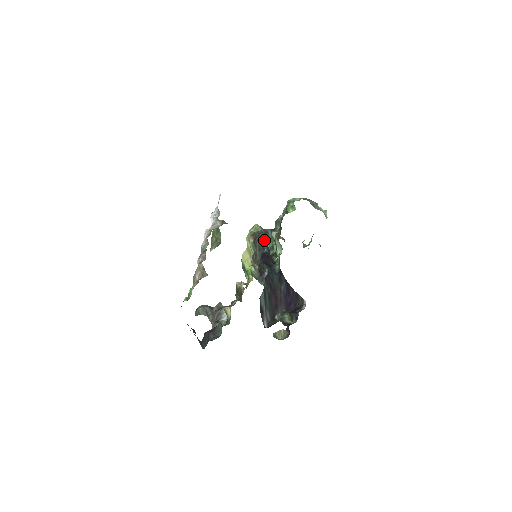
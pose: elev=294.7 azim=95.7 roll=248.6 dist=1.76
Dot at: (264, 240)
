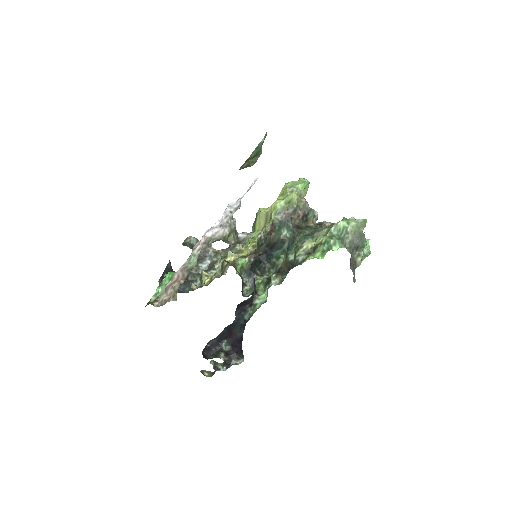
Dot at: (275, 246)
